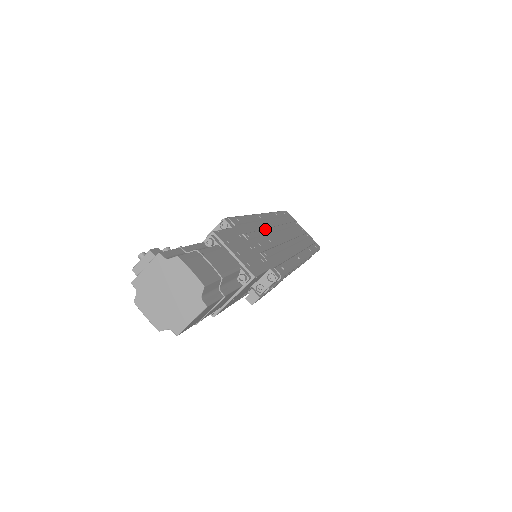
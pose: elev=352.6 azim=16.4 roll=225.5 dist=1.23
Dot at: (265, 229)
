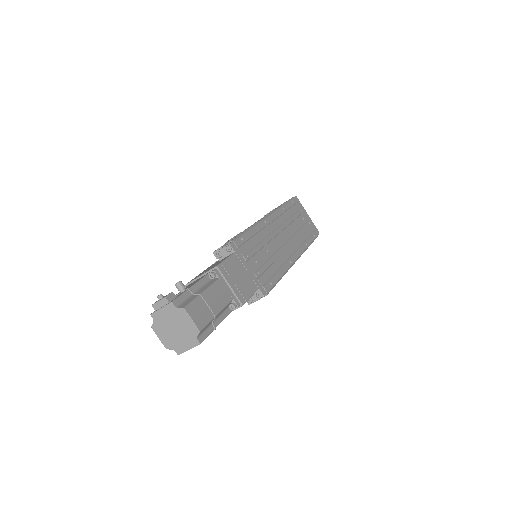
Dot at: (266, 238)
